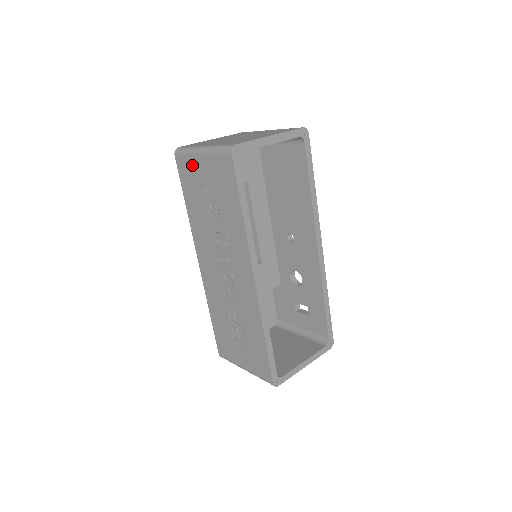
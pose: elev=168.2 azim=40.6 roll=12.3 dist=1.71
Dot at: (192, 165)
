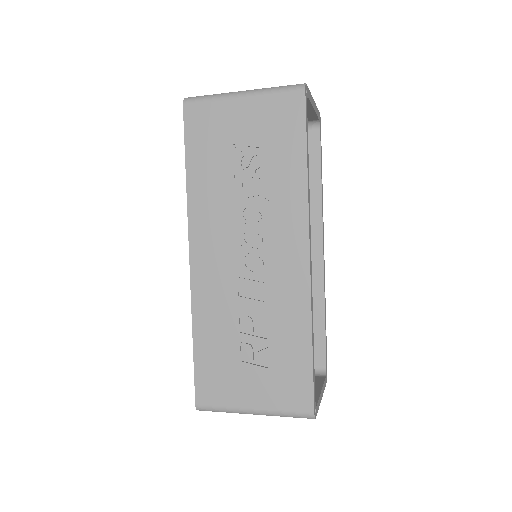
Dot at: (219, 113)
